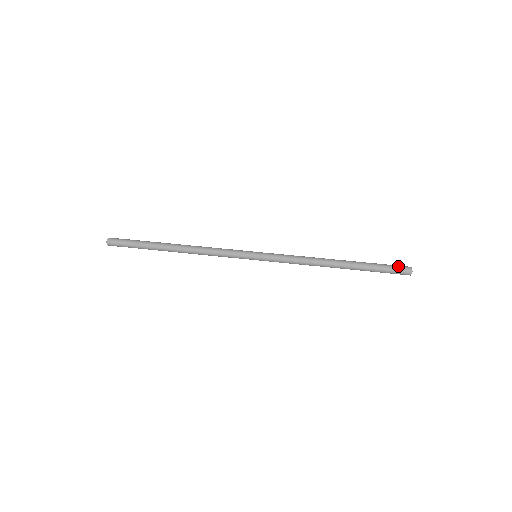
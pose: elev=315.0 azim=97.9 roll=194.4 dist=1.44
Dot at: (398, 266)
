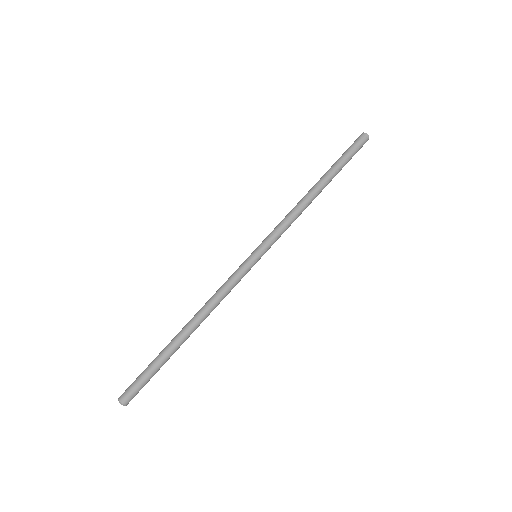
Dot at: (358, 143)
